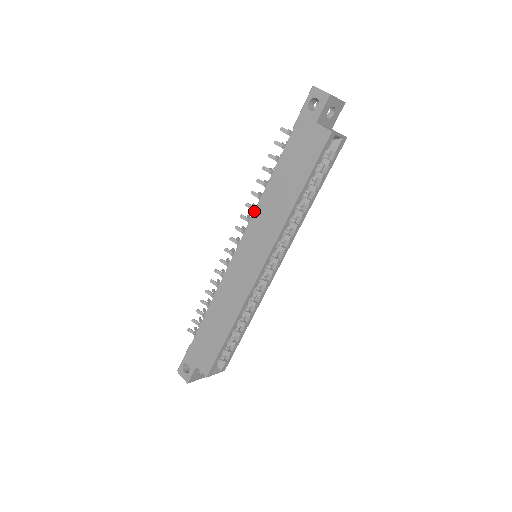
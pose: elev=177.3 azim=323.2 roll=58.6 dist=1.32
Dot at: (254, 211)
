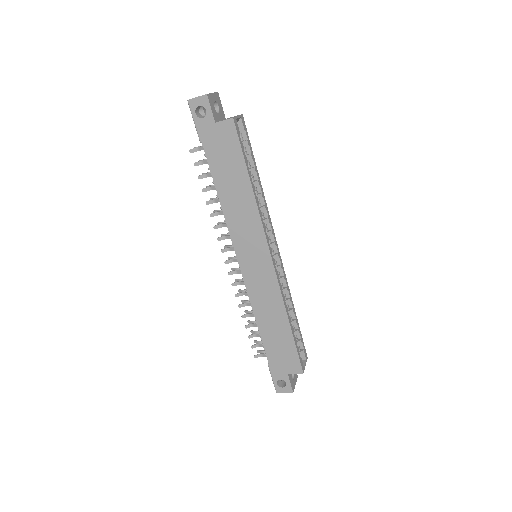
Dot at: (227, 226)
